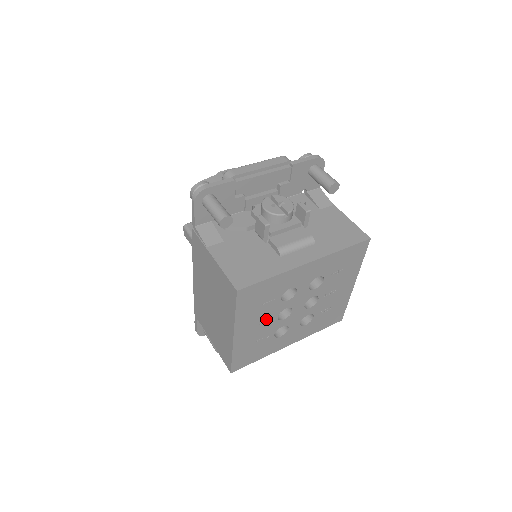
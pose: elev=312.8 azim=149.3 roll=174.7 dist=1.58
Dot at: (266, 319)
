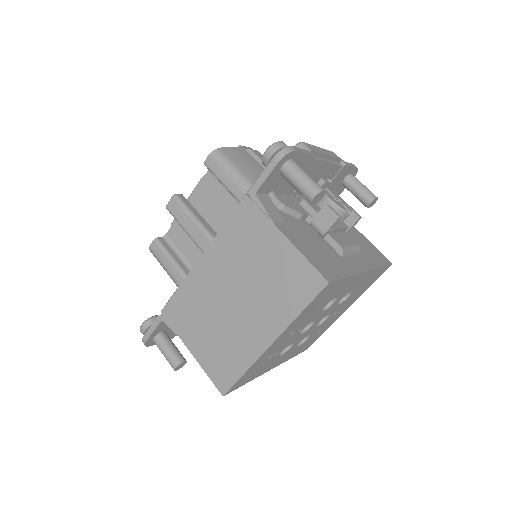
Dot at: (298, 329)
